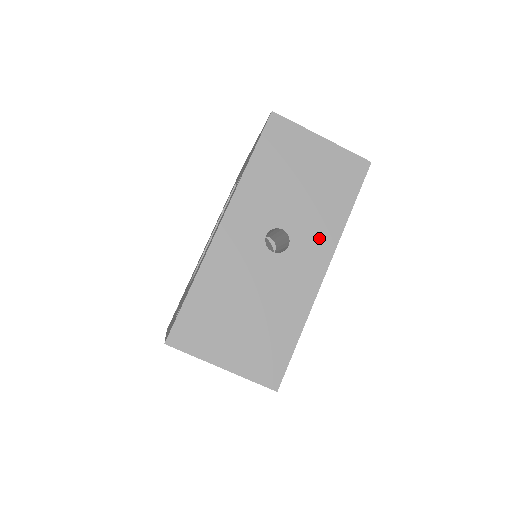
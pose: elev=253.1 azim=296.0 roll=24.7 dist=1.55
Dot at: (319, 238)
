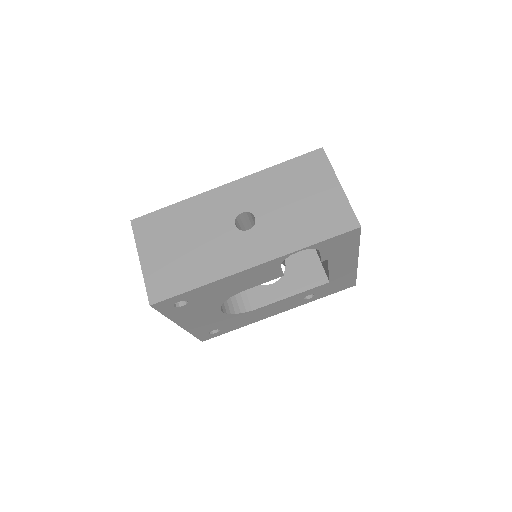
Dot at: (272, 242)
